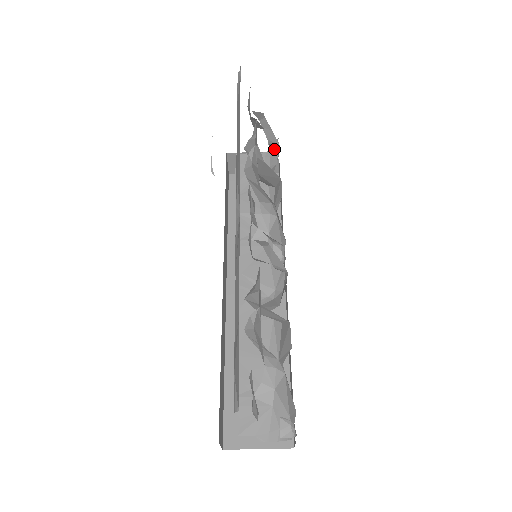
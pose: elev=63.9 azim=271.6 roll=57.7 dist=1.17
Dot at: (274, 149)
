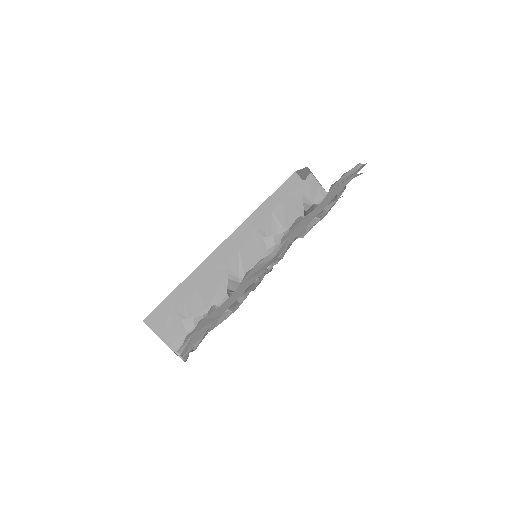
Dot at: occluded
